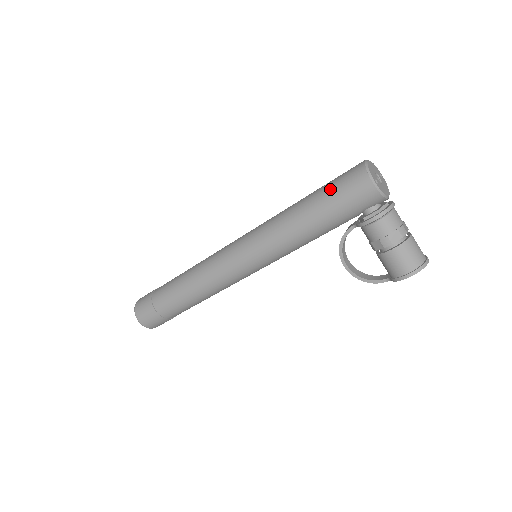
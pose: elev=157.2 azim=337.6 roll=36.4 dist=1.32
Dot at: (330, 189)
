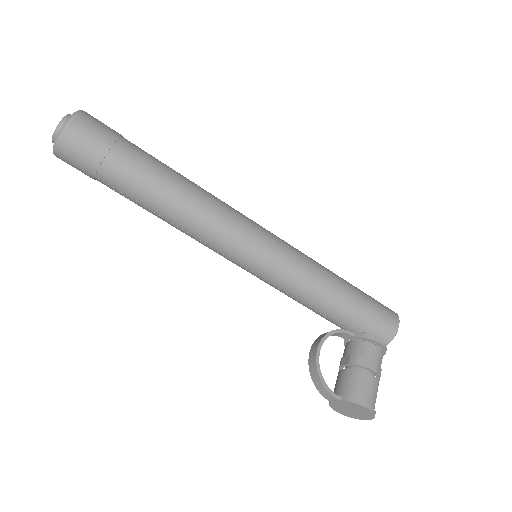
Dot at: occluded
